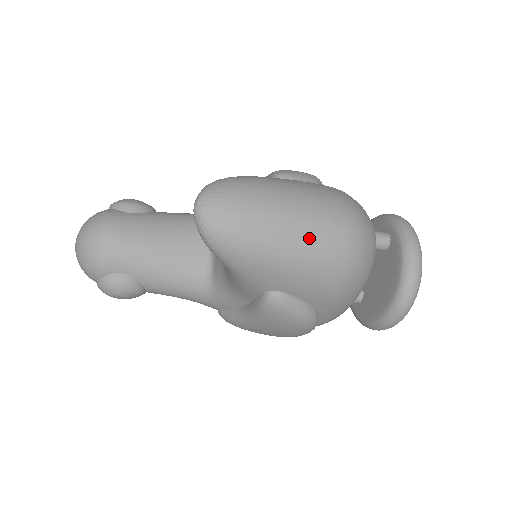
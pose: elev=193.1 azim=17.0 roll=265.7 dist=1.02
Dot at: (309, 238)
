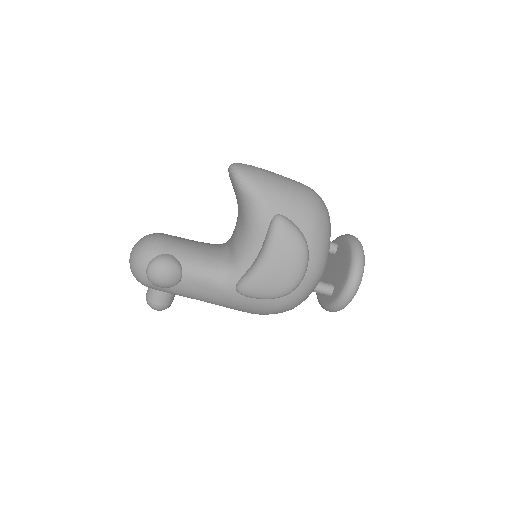
Dot at: (291, 183)
